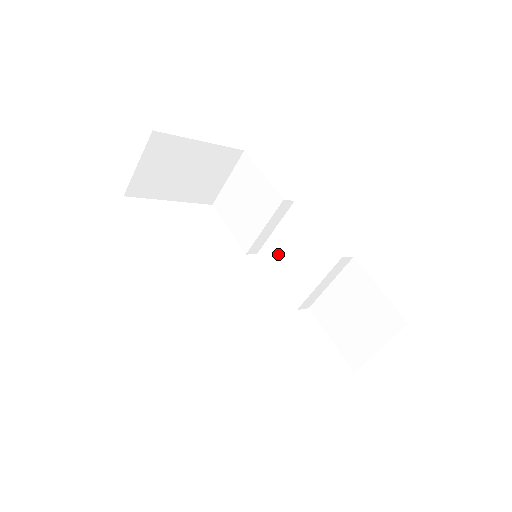
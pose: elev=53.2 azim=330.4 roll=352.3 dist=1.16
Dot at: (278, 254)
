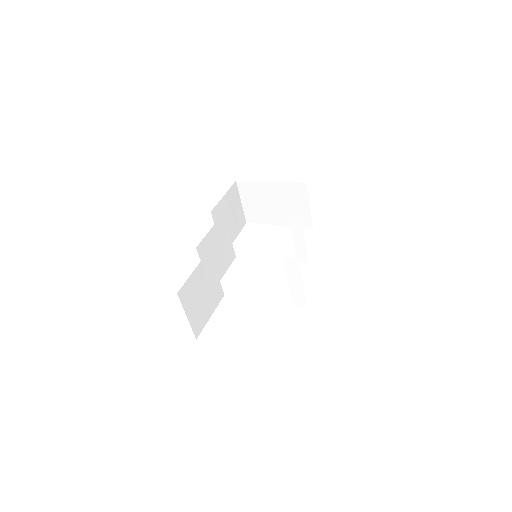
Dot at: occluded
